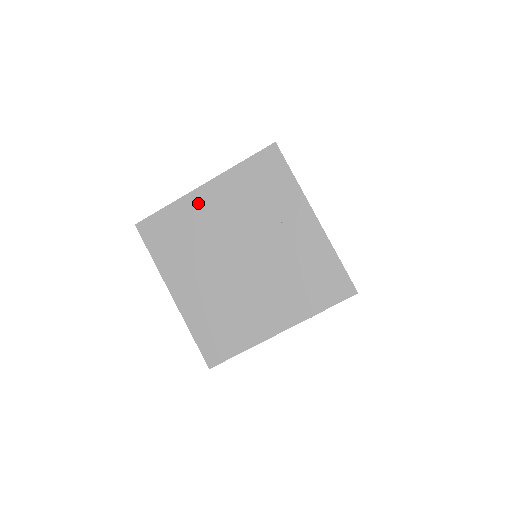
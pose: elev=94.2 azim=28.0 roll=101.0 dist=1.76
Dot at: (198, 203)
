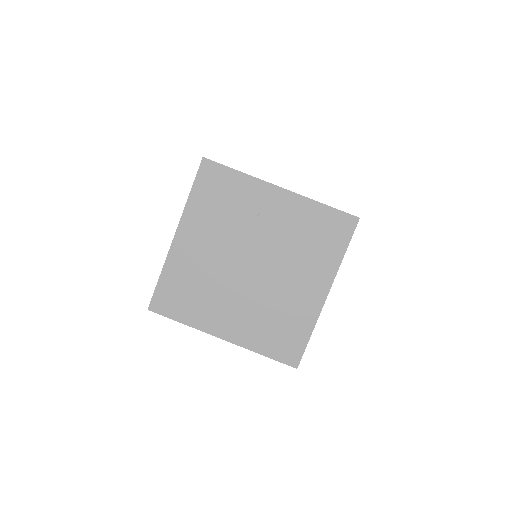
Dot at: (183, 252)
